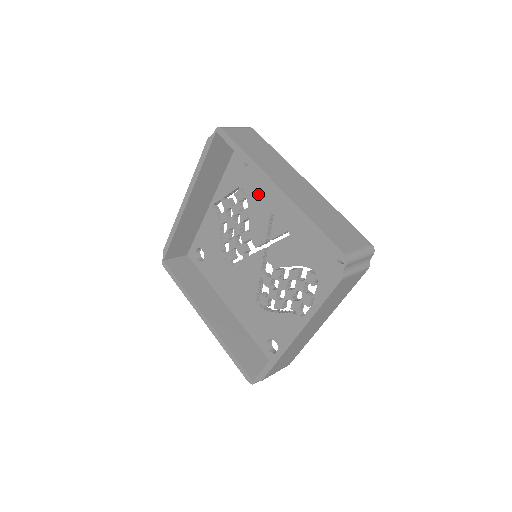
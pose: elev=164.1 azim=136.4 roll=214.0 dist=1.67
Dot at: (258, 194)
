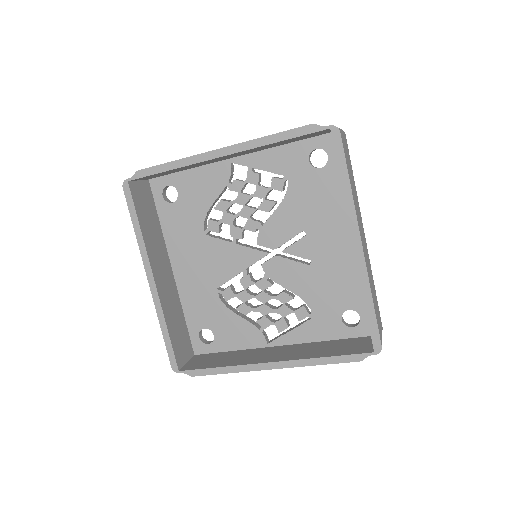
Dot at: (303, 203)
